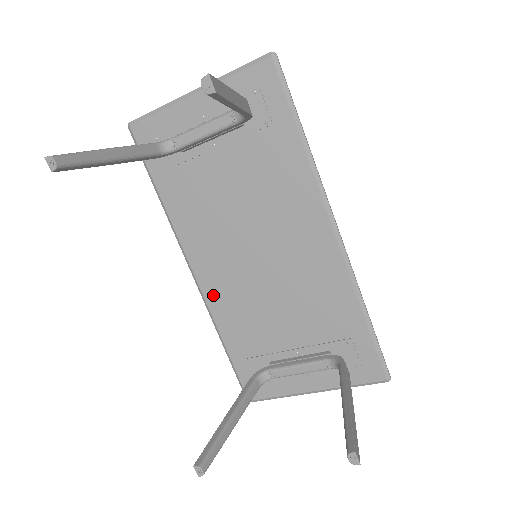
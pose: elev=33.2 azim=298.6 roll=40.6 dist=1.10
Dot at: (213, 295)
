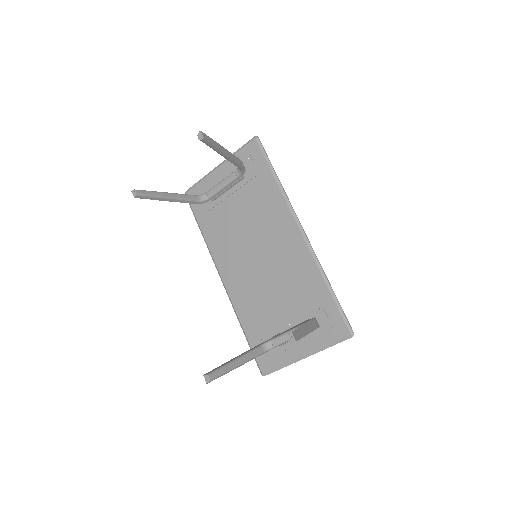
Dot at: (234, 292)
